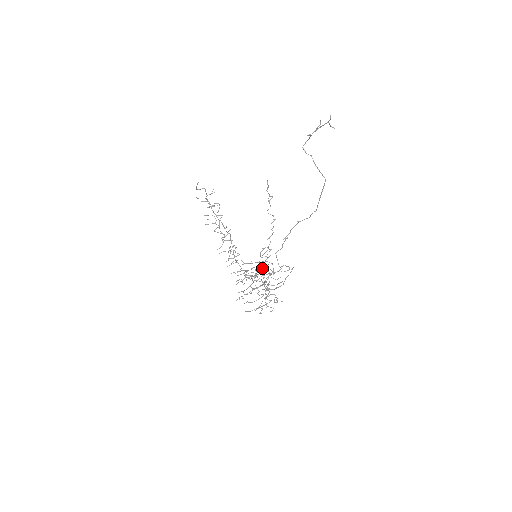
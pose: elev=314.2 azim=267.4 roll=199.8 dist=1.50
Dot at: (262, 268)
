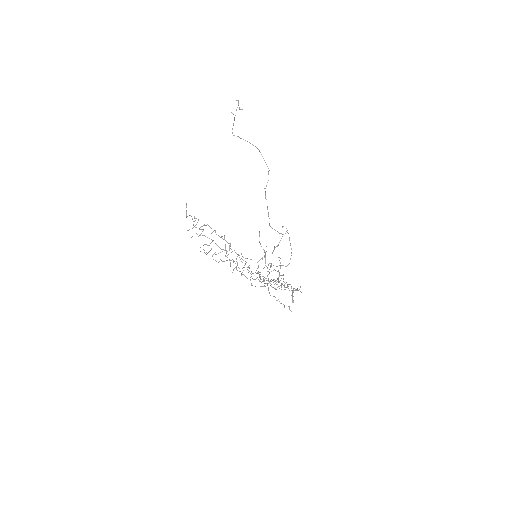
Dot at: (263, 278)
